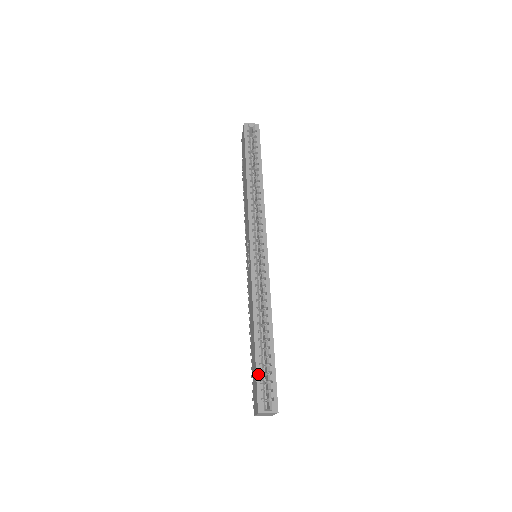
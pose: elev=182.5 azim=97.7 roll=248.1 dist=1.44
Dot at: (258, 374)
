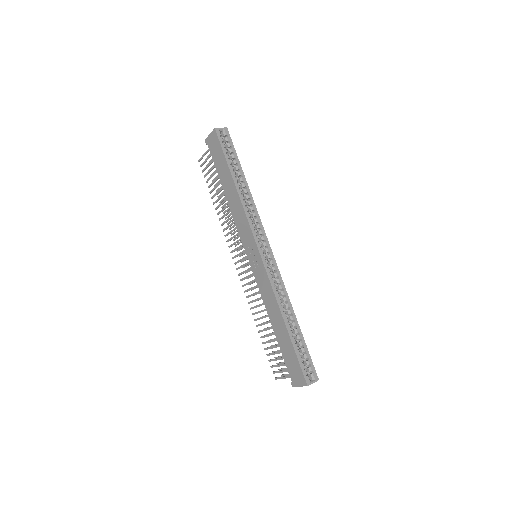
Dot at: (298, 357)
